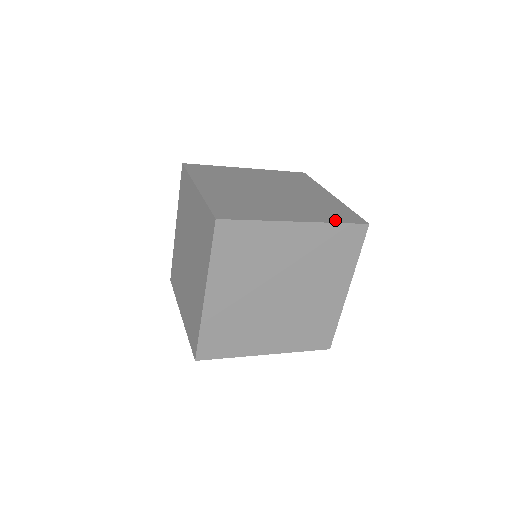
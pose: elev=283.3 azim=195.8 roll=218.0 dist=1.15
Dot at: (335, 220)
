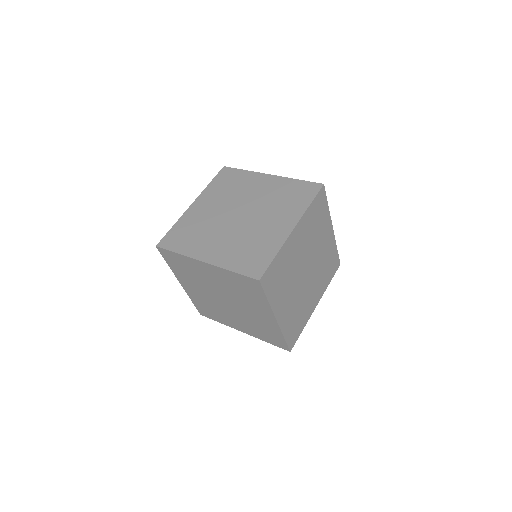
Dot at: (235, 267)
